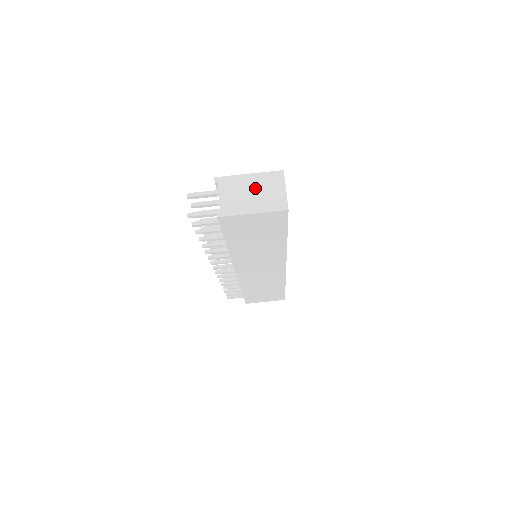
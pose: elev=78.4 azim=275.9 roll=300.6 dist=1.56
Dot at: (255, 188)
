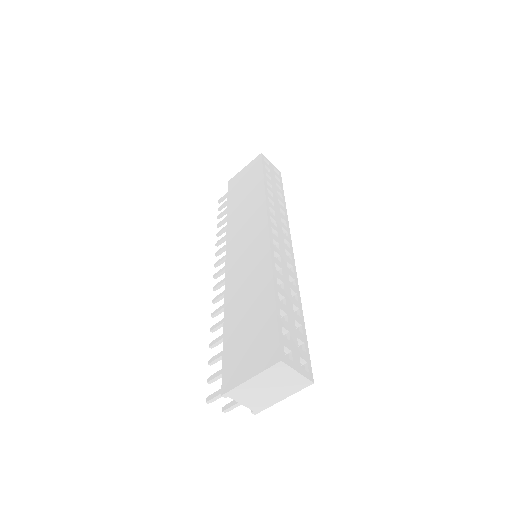
Dot at: (267, 385)
